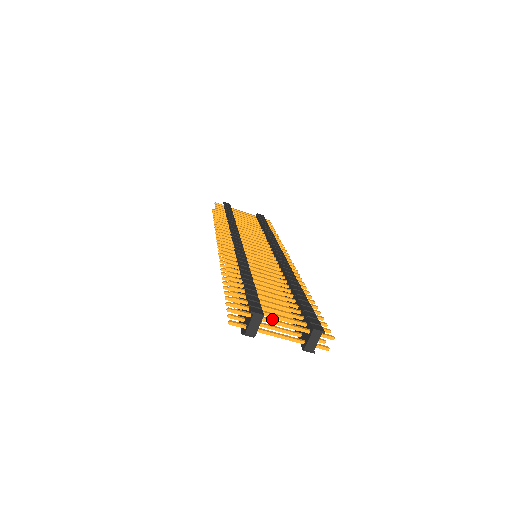
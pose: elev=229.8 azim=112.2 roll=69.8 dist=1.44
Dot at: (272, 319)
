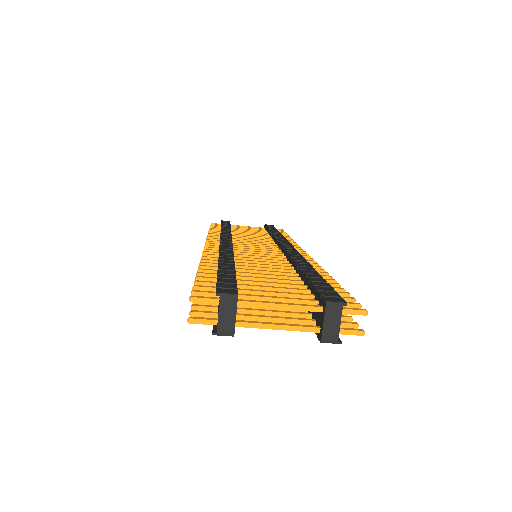
Dot at: (256, 301)
